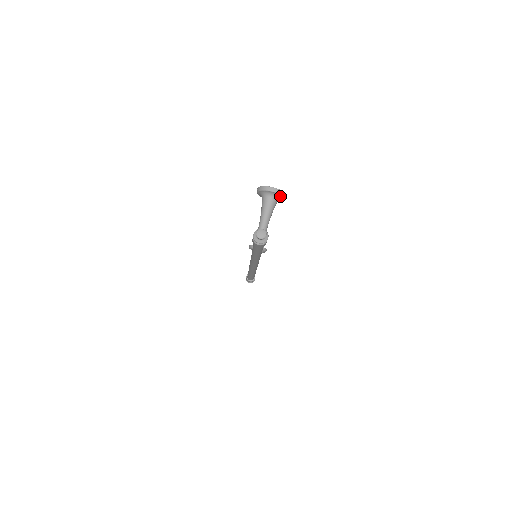
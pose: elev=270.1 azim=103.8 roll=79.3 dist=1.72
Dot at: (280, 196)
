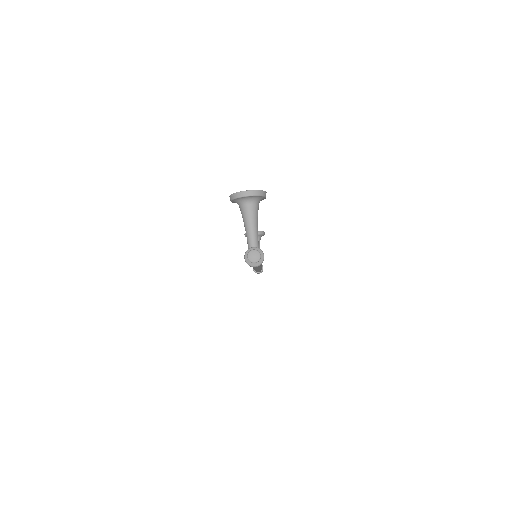
Dot at: (260, 197)
